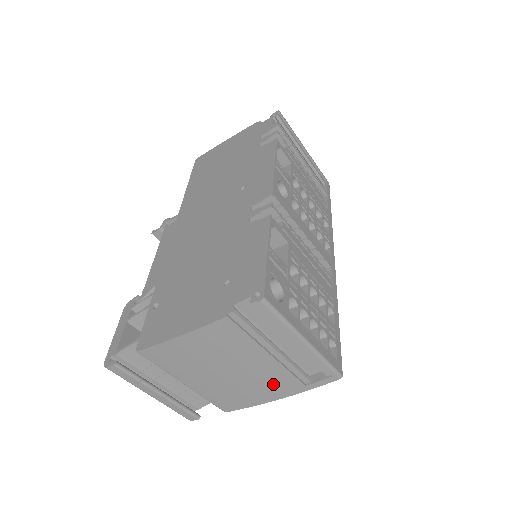
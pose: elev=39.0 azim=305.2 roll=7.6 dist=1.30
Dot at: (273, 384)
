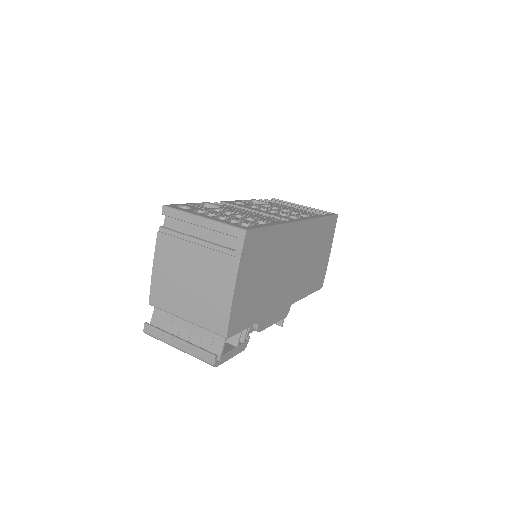
Dot at: (218, 272)
